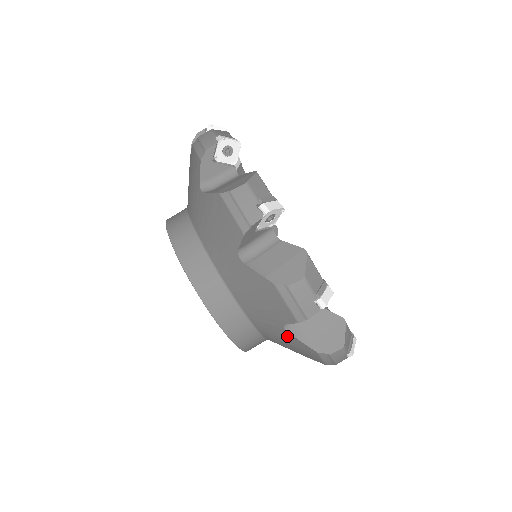
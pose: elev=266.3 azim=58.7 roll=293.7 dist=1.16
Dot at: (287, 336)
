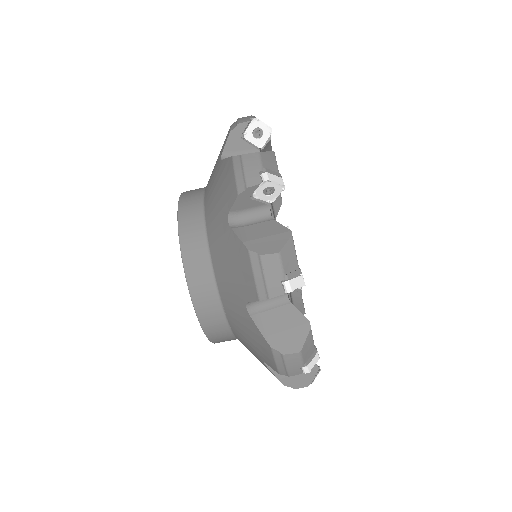
Dot at: occluded
